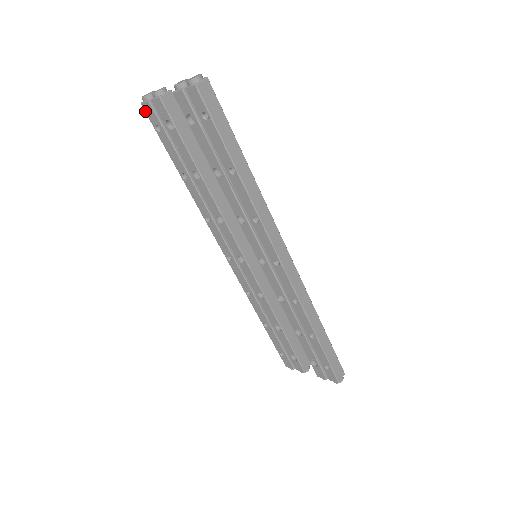
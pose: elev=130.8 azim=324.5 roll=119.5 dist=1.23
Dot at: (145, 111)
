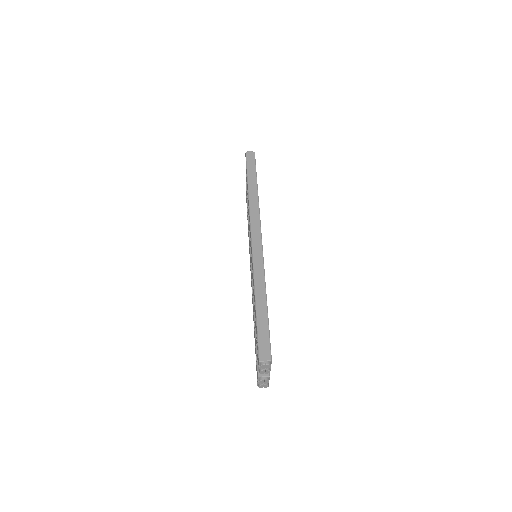
Dot at: occluded
